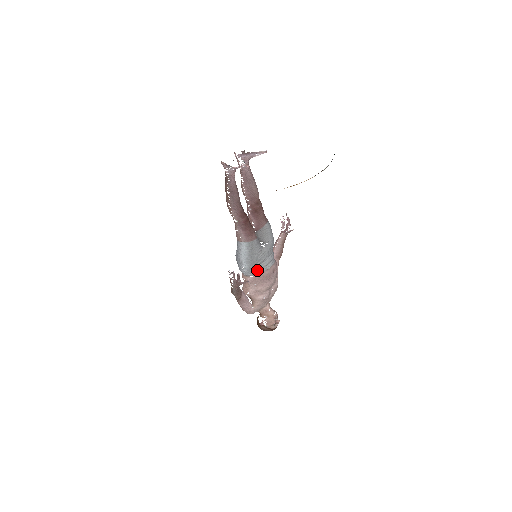
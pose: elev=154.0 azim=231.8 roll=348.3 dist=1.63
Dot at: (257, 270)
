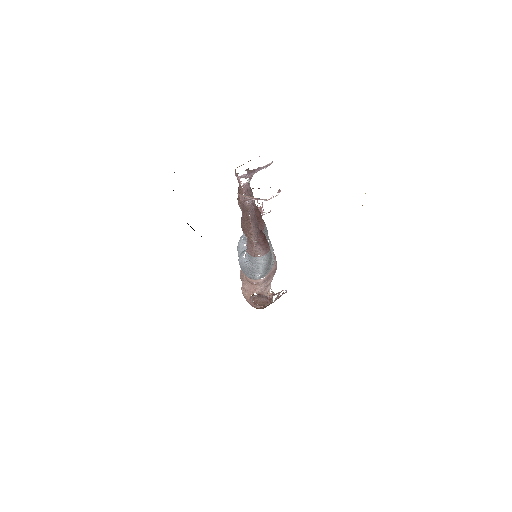
Dot at: (269, 270)
